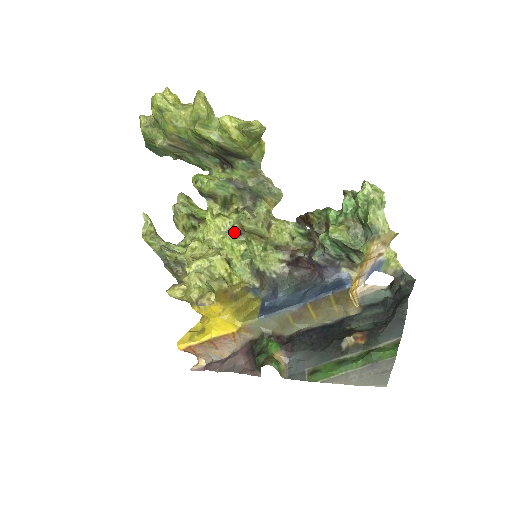
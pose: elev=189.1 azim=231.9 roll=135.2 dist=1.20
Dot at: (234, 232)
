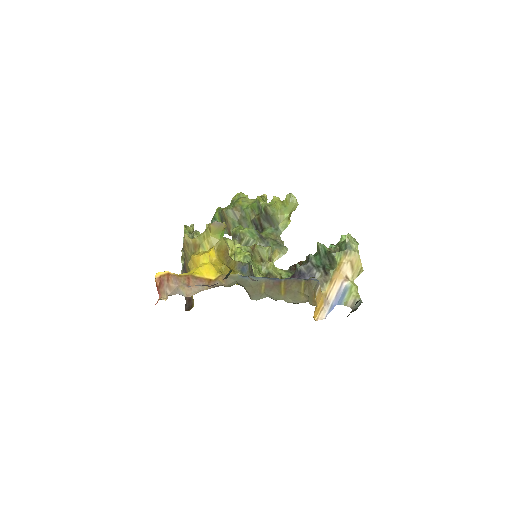
Dot at: (246, 250)
